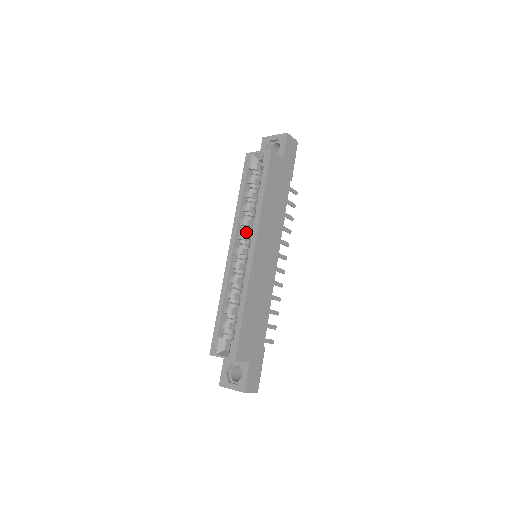
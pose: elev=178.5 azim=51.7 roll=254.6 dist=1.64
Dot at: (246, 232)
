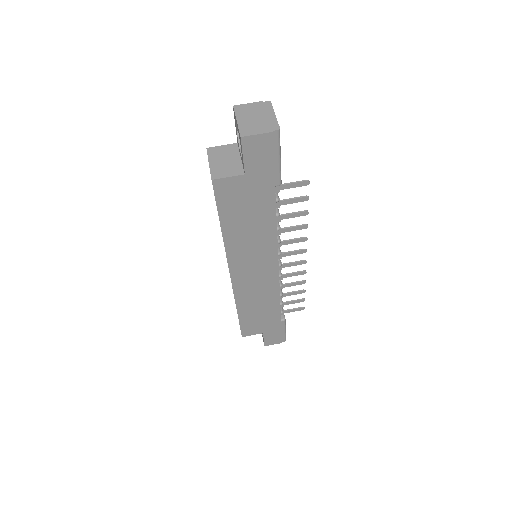
Dot at: occluded
